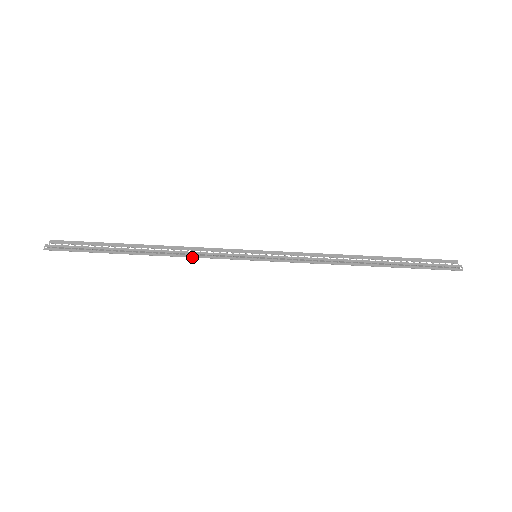
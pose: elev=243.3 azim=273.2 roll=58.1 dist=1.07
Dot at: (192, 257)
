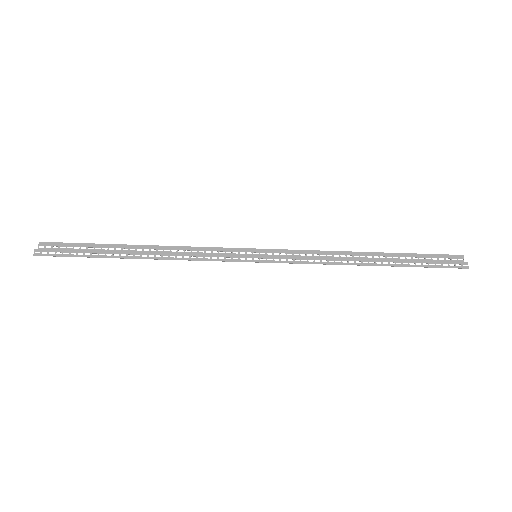
Dot at: (190, 260)
